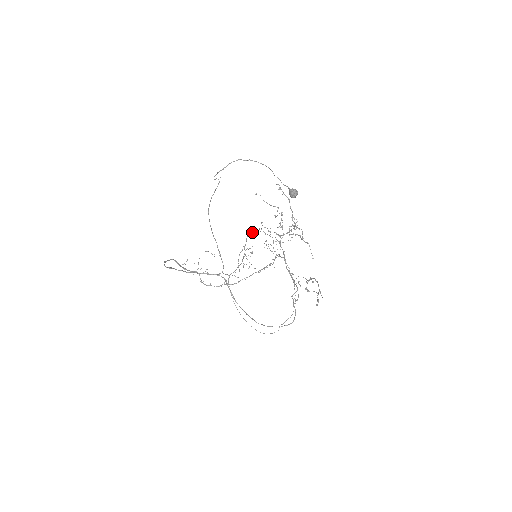
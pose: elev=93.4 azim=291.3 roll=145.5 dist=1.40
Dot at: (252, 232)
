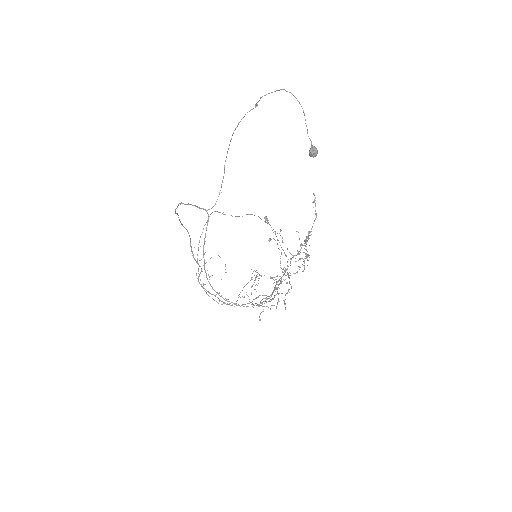
Dot at: occluded
